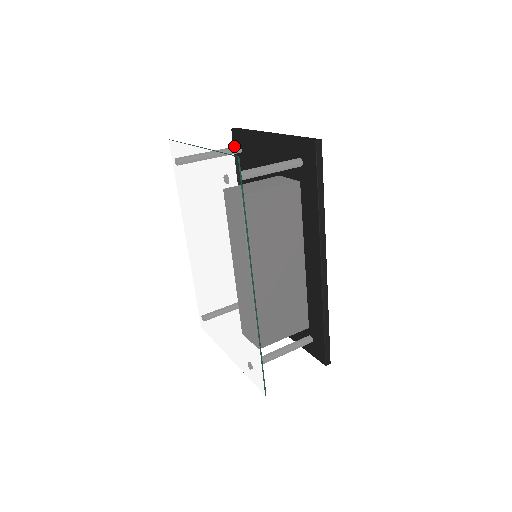
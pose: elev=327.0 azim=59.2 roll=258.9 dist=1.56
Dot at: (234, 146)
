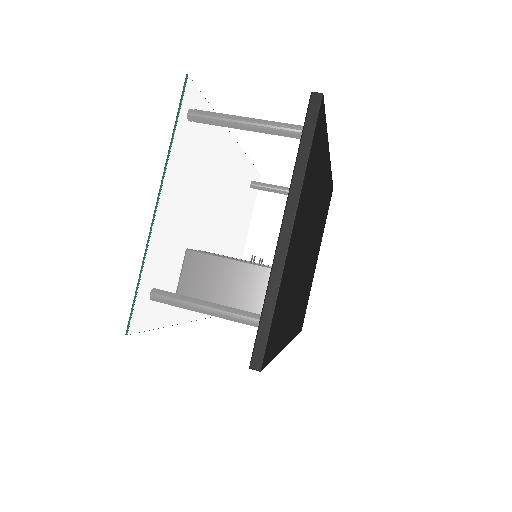
Dot at: occluded
